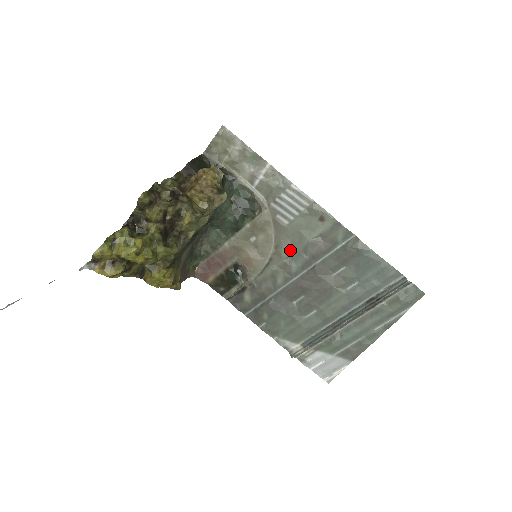
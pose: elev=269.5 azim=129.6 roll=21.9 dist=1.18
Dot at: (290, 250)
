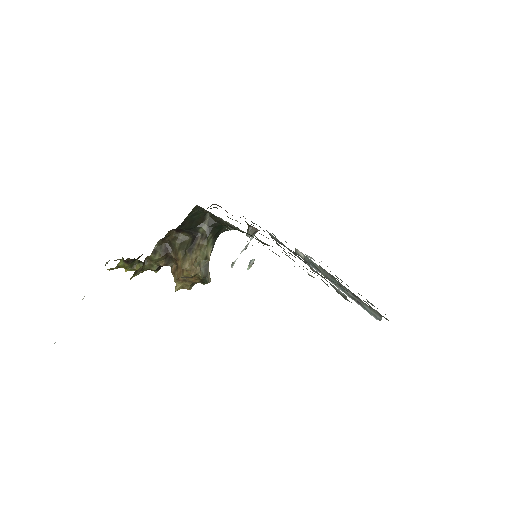
Dot at: occluded
